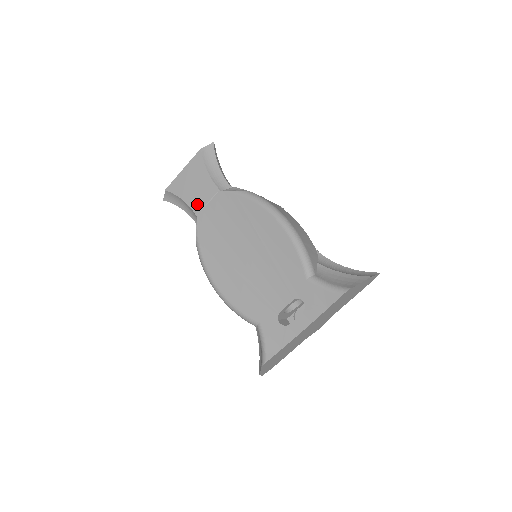
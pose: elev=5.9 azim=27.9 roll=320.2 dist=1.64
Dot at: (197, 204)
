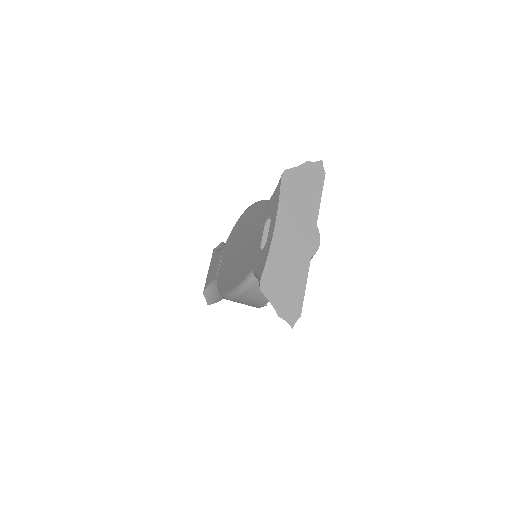
Dot at: (216, 273)
